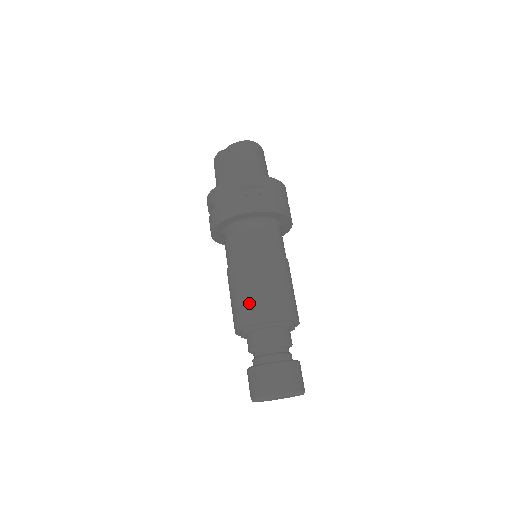
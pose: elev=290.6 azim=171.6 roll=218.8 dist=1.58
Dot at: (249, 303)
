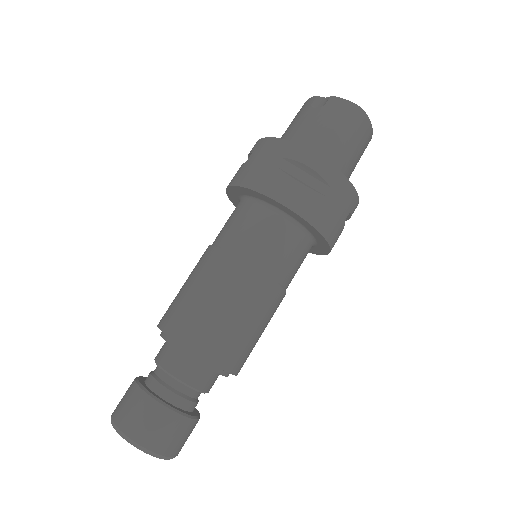
Dot at: (188, 309)
